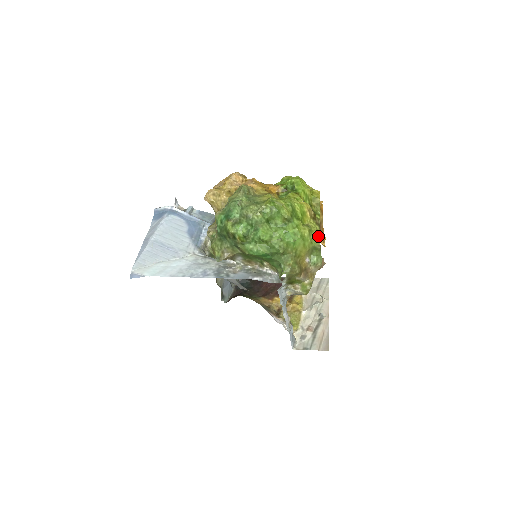
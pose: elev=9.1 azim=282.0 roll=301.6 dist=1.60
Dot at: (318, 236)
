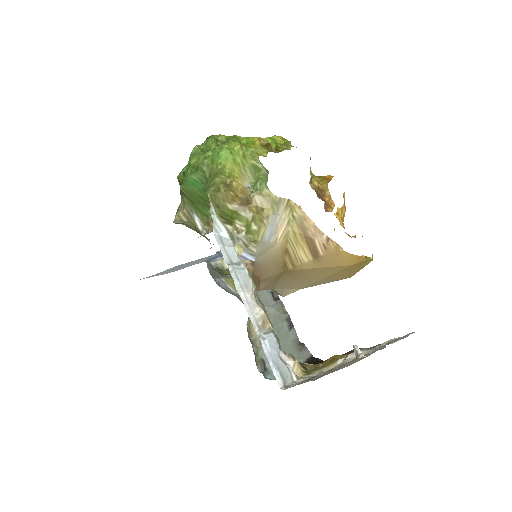
Dot at: (259, 154)
